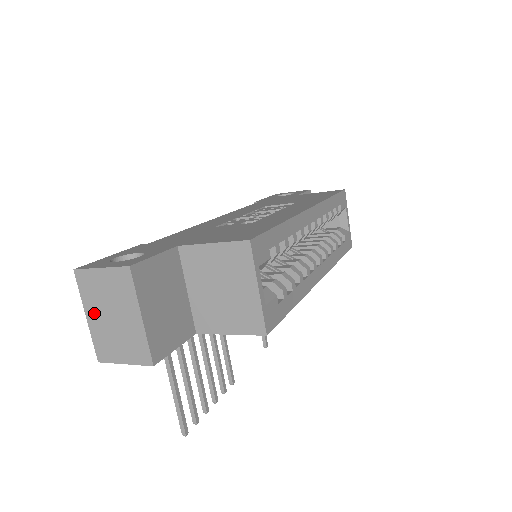
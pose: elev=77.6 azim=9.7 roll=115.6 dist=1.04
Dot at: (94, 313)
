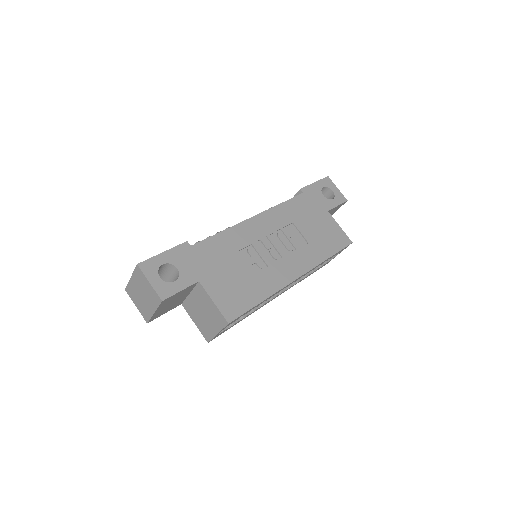
Dot at: (135, 283)
